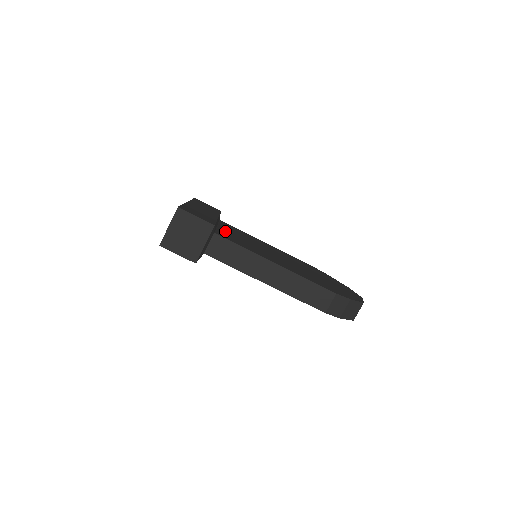
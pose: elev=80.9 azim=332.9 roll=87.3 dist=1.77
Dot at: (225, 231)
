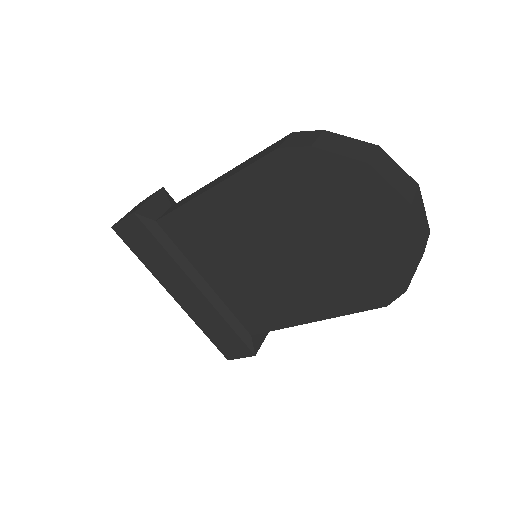
Dot at: occluded
